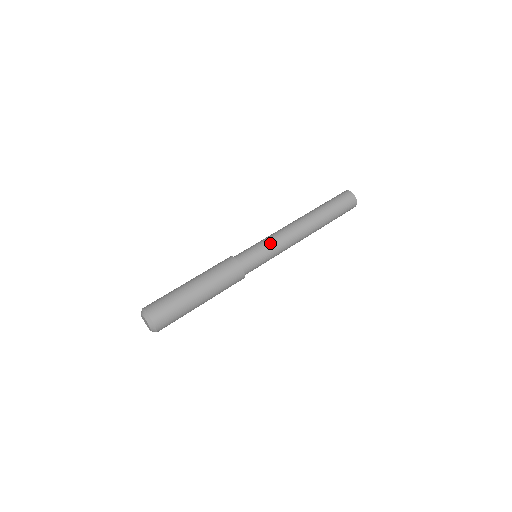
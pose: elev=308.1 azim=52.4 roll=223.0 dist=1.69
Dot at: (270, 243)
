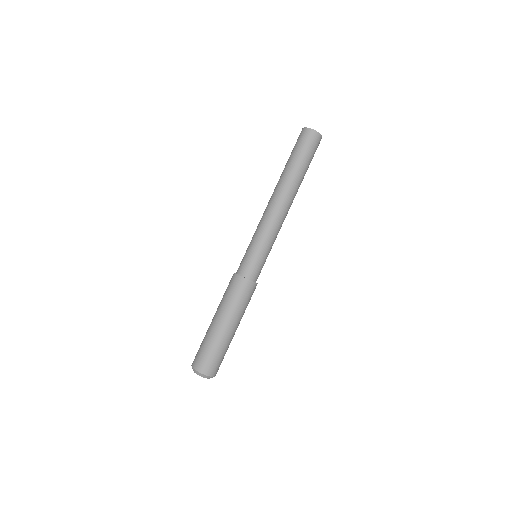
Dot at: (256, 237)
